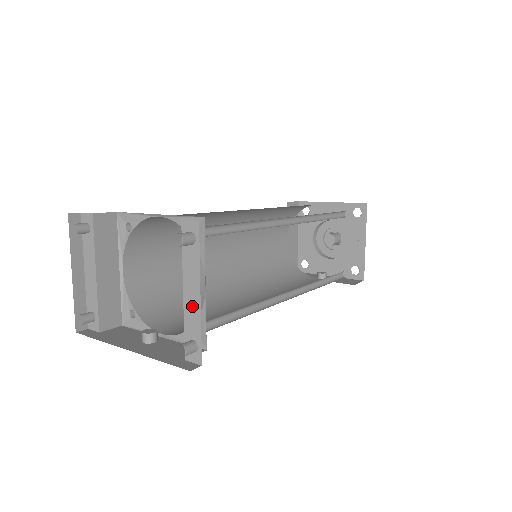
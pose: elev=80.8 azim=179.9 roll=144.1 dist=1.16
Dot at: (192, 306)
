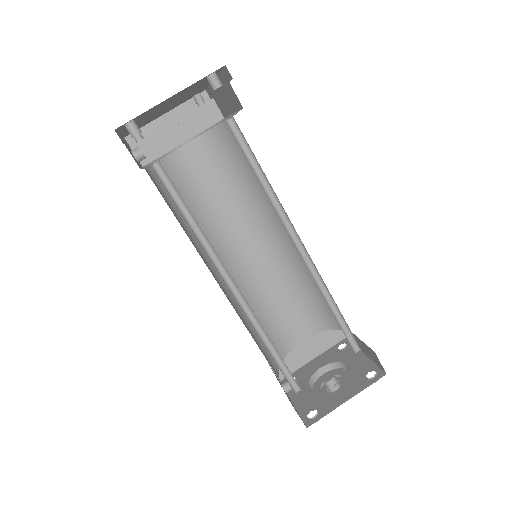
Dot at: occluded
